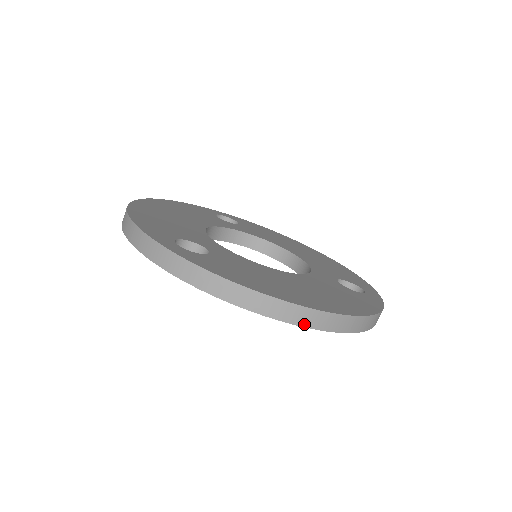
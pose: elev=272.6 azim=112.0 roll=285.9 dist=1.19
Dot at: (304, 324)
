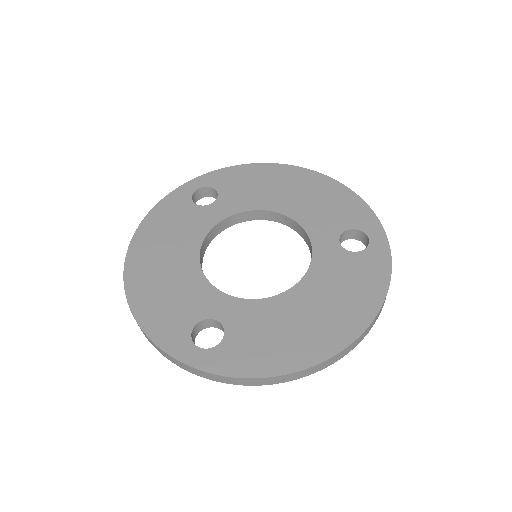
Dot at: (331, 364)
